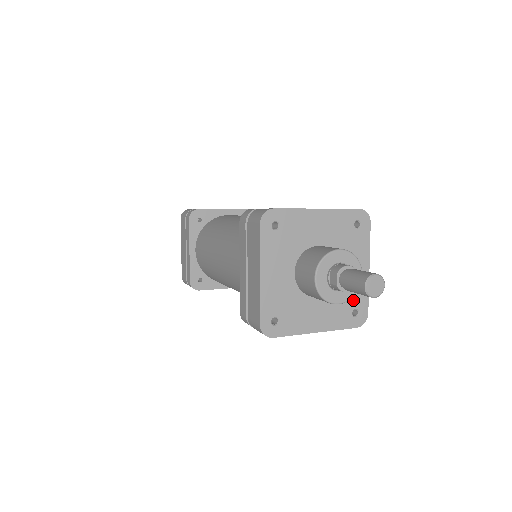
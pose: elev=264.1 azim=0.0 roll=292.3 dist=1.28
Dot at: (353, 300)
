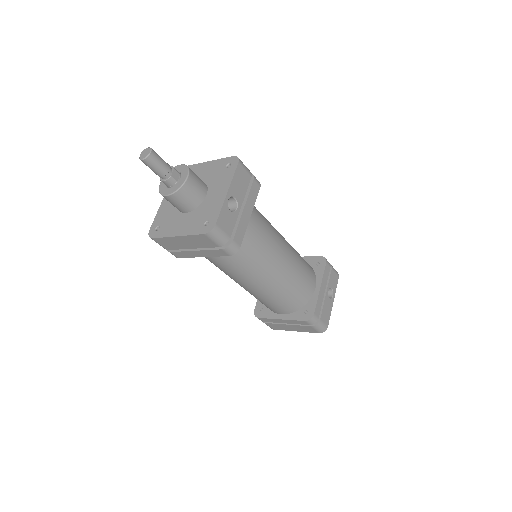
Dot at: (208, 214)
